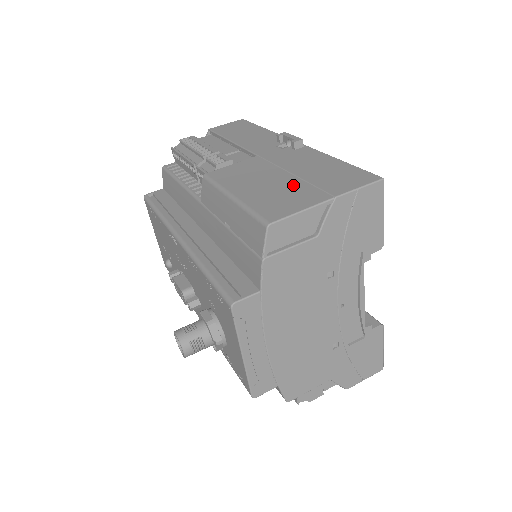
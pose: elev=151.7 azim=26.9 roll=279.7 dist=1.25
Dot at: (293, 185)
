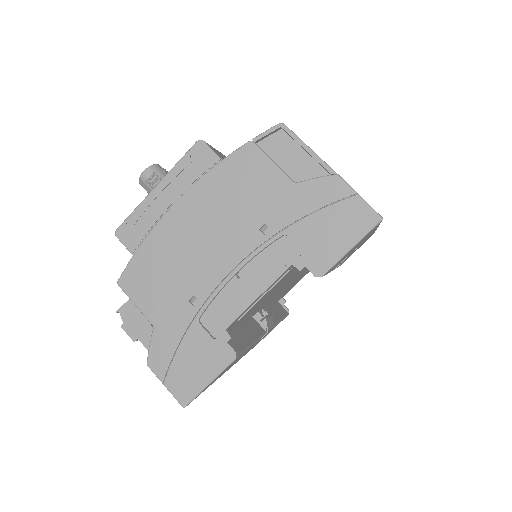
Dot at: occluded
